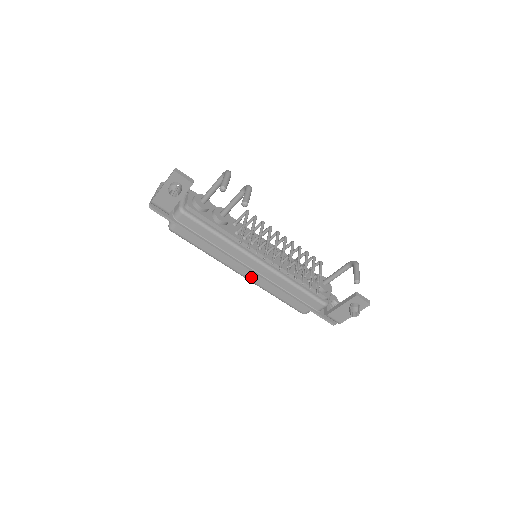
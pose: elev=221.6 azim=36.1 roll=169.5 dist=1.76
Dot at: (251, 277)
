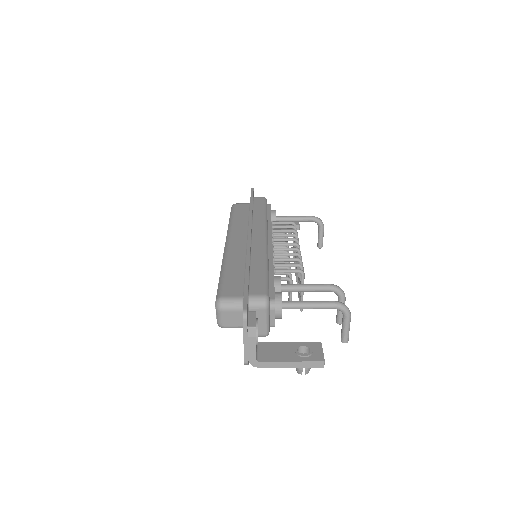
Dot at: occluded
